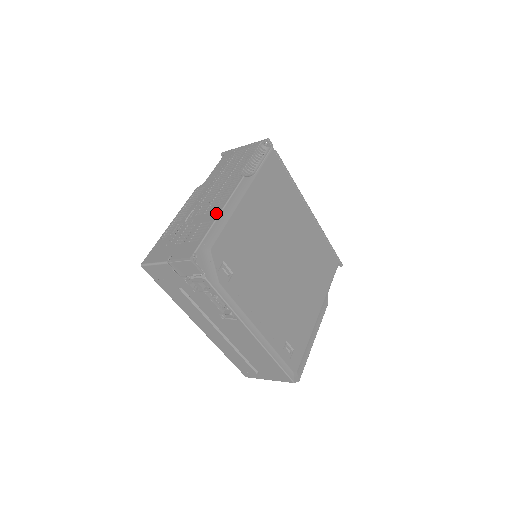
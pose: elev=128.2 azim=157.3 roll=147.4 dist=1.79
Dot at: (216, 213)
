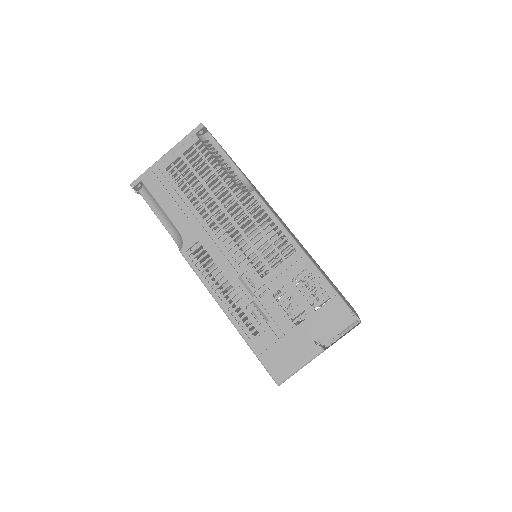
Dot at: (298, 255)
